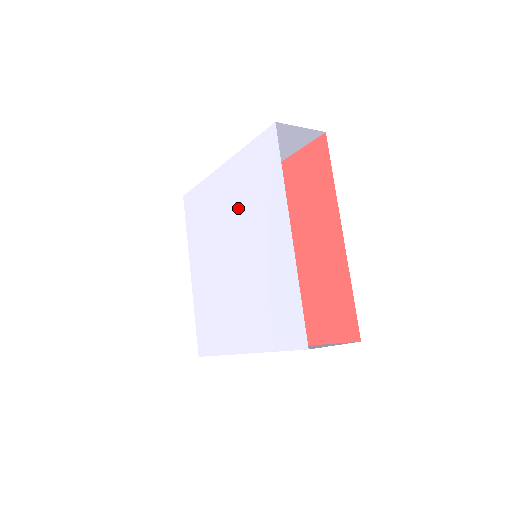
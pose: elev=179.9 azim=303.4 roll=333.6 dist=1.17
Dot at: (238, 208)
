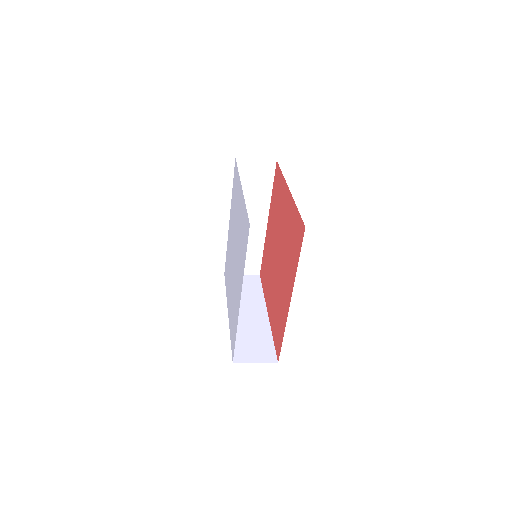
Dot at: (233, 224)
